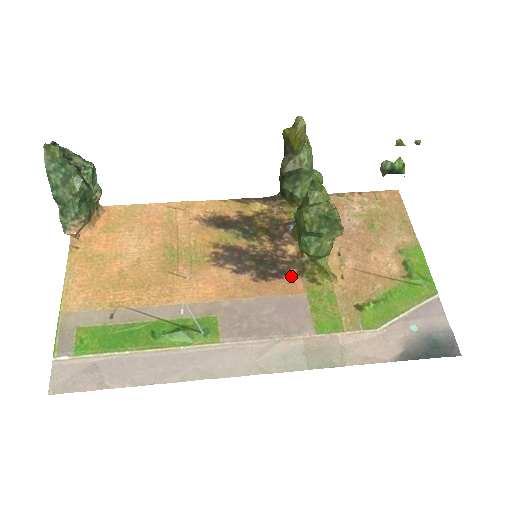
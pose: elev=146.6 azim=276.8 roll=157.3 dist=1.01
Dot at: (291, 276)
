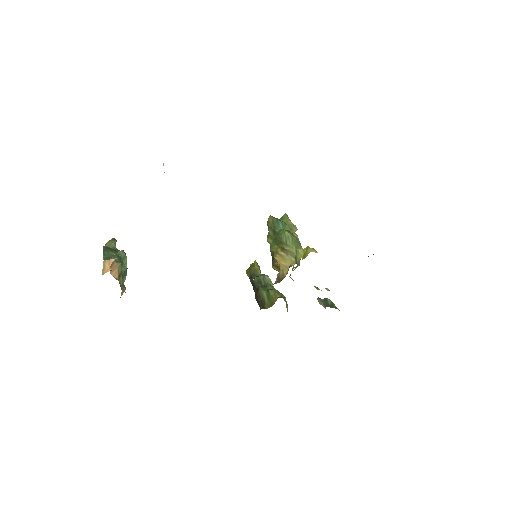
Dot at: occluded
